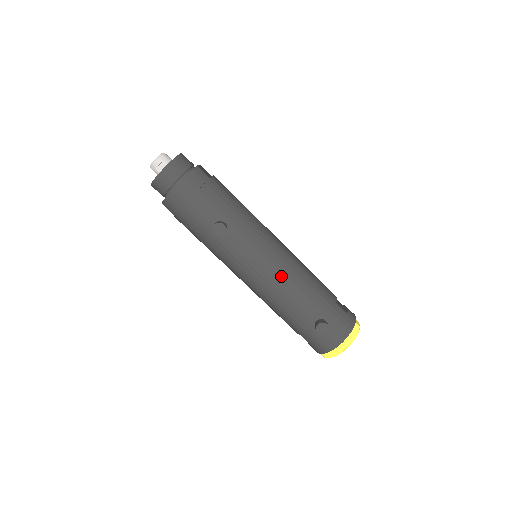
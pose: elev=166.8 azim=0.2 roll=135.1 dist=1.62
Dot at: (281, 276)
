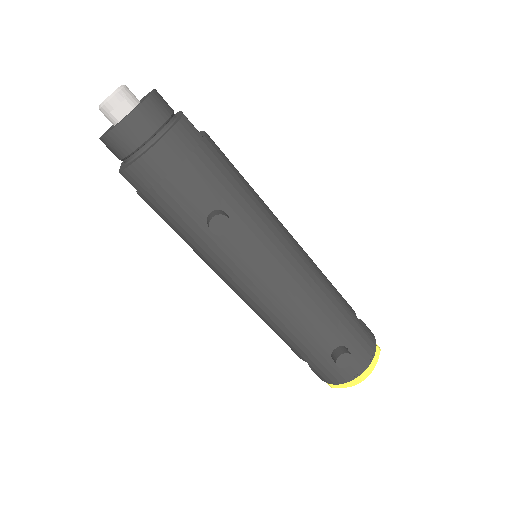
Dot at: (297, 291)
